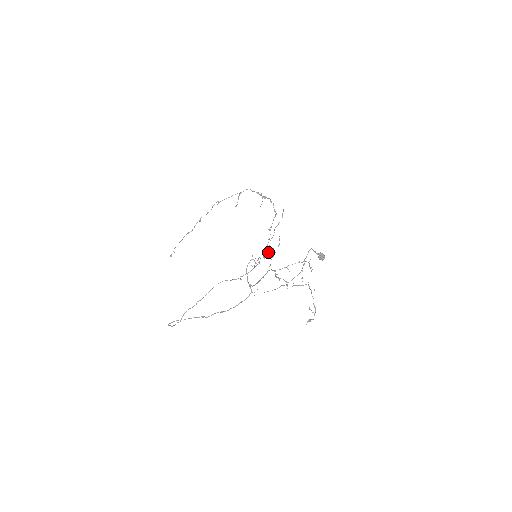
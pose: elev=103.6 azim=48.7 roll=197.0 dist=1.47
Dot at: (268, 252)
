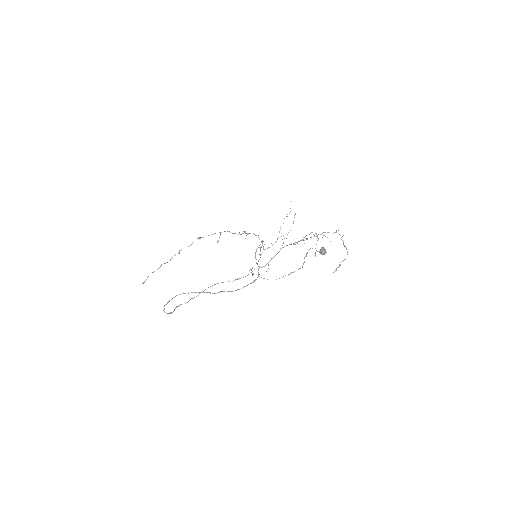
Dot at: (277, 238)
